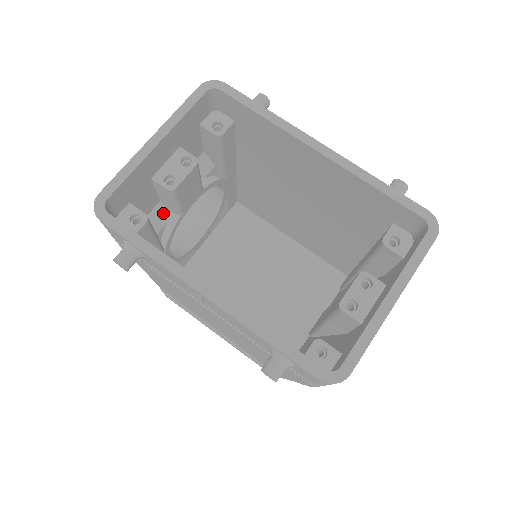
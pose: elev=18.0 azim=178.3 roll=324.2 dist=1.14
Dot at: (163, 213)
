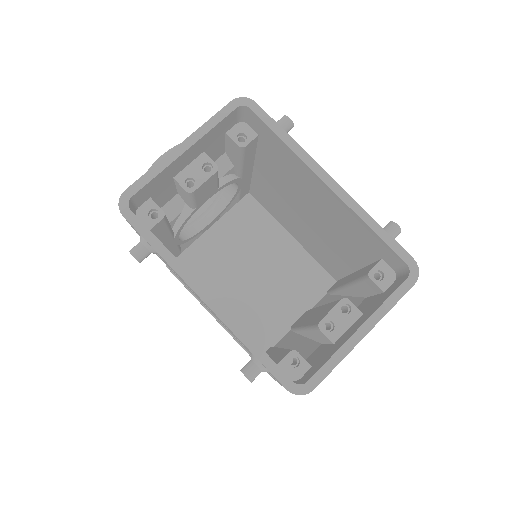
Dot at: (179, 204)
